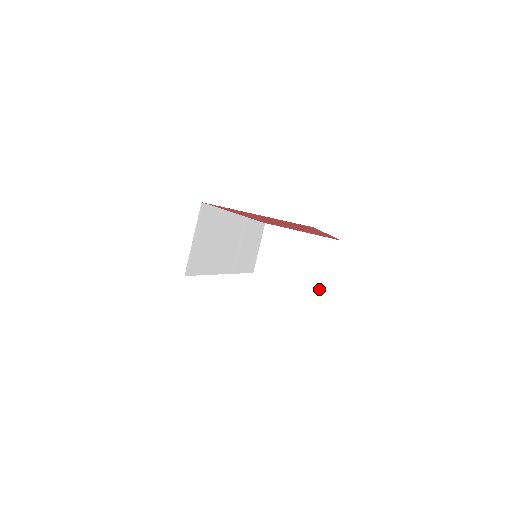
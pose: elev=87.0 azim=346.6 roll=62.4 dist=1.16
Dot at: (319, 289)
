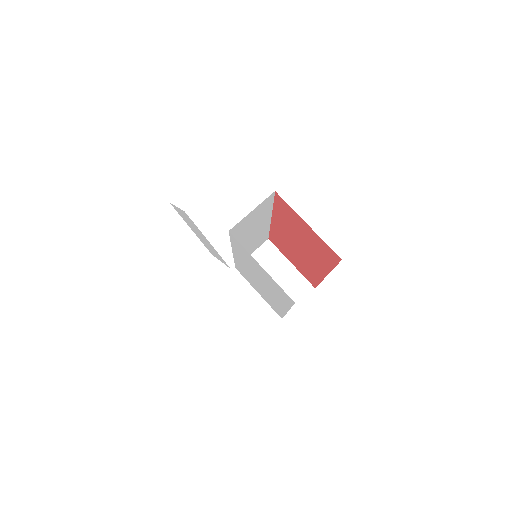
Dot at: occluded
